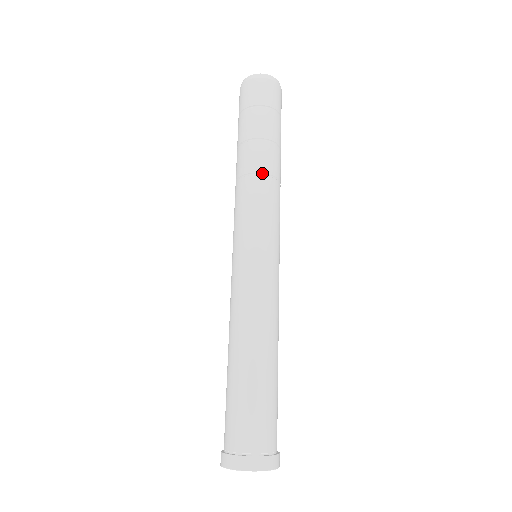
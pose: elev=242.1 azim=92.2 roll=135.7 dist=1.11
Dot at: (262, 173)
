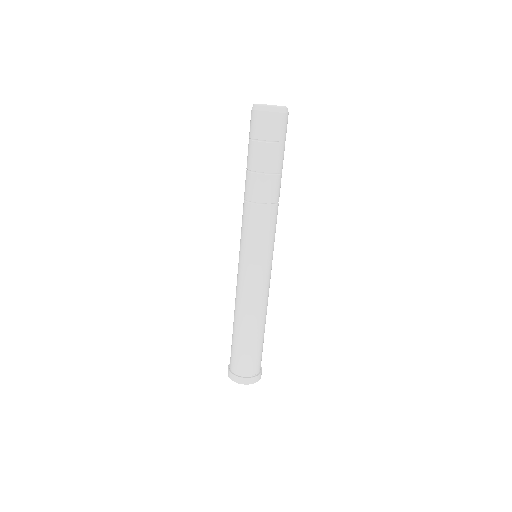
Dot at: (264, 203)
